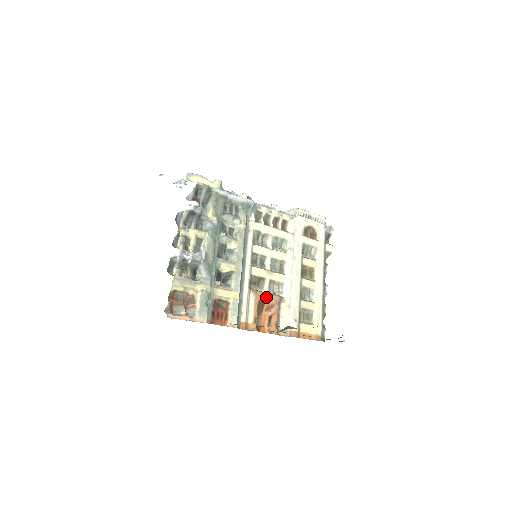
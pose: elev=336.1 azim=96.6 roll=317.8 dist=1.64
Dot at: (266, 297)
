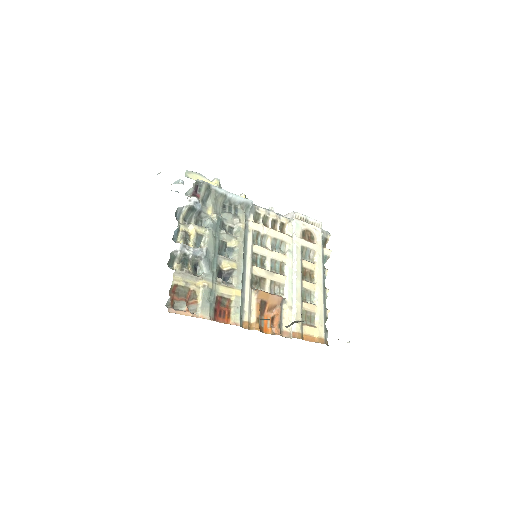
Dot at: (268, 297)
